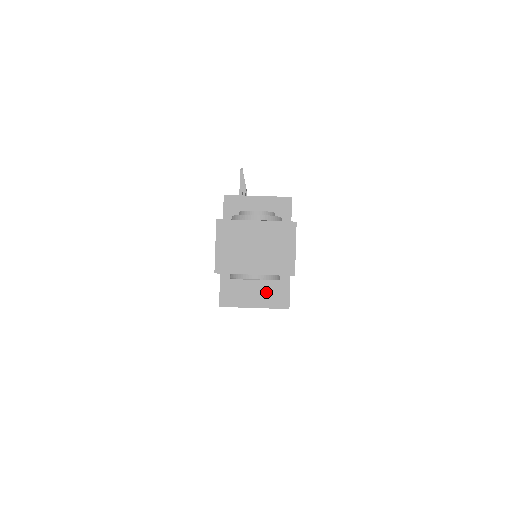
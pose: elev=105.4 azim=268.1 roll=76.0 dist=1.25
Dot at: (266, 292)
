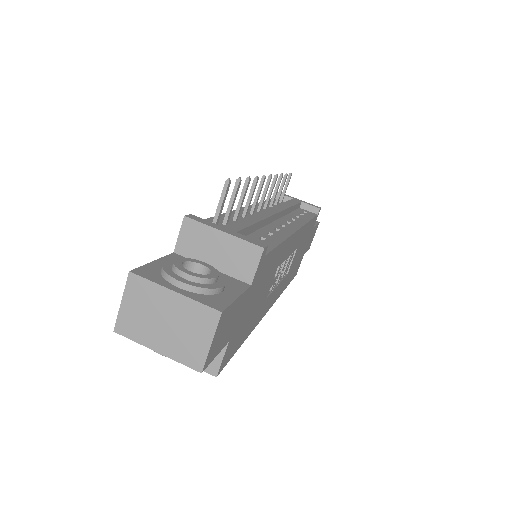
Dot at: occluded
